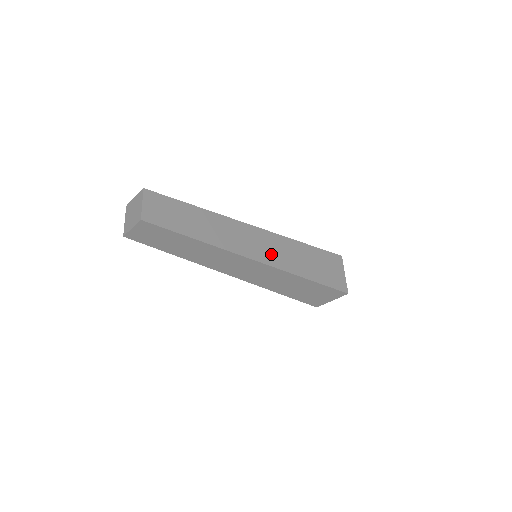
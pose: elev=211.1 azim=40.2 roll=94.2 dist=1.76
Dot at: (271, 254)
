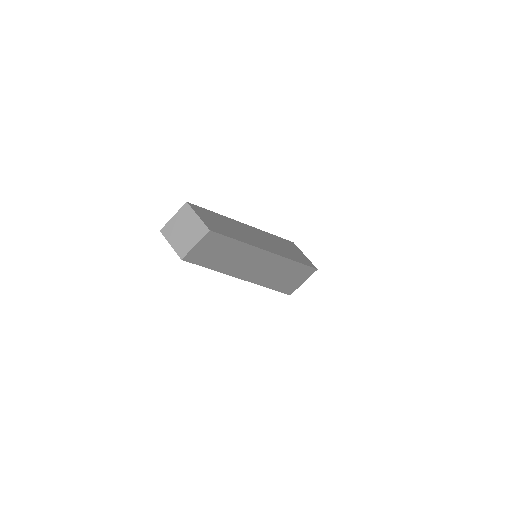
Dot at: (274, 247)
